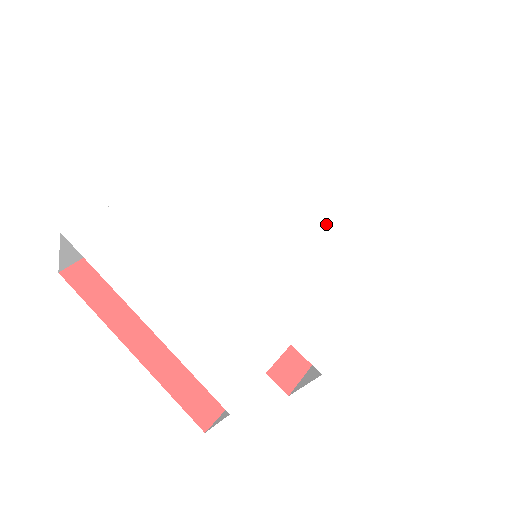
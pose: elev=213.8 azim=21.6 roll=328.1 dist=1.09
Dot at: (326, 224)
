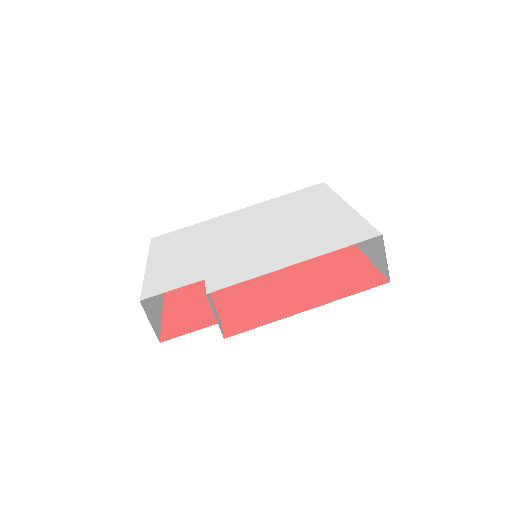
Dot at: (304, 227)
